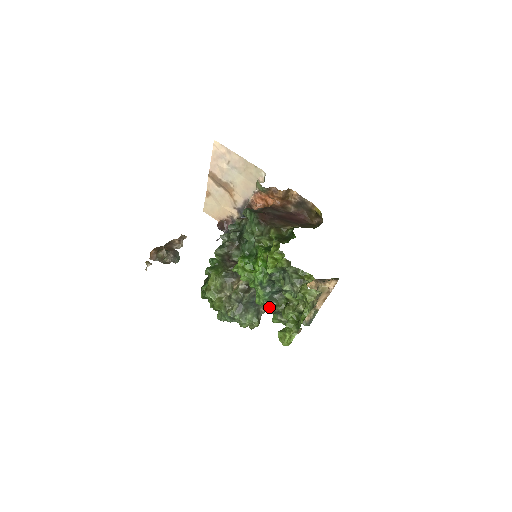
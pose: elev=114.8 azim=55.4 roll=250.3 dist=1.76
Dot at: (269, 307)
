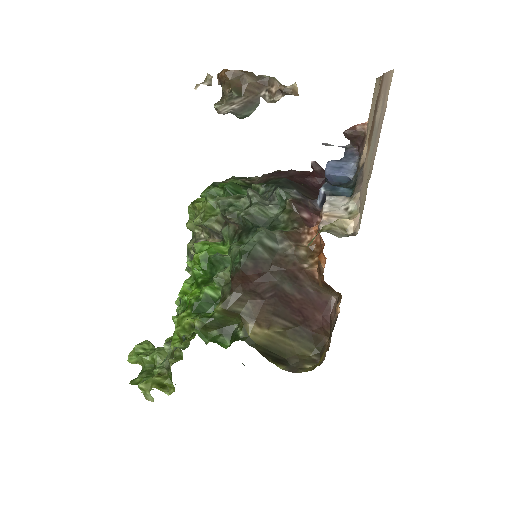
Dot at: (177, 314)
